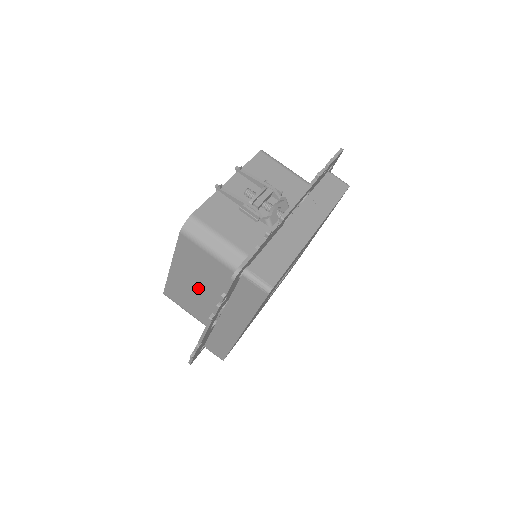
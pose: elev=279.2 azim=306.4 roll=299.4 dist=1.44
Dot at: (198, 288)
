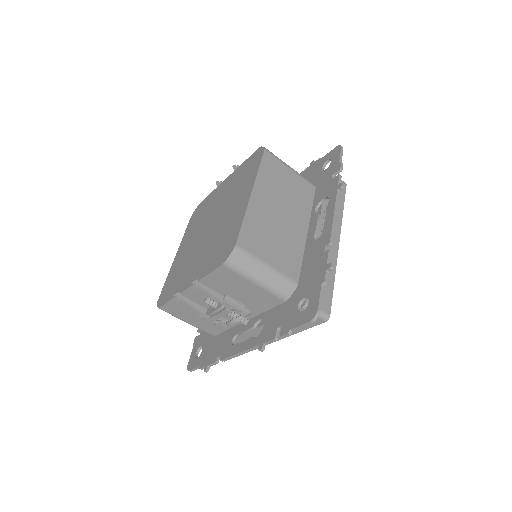
Dot at: occluded
